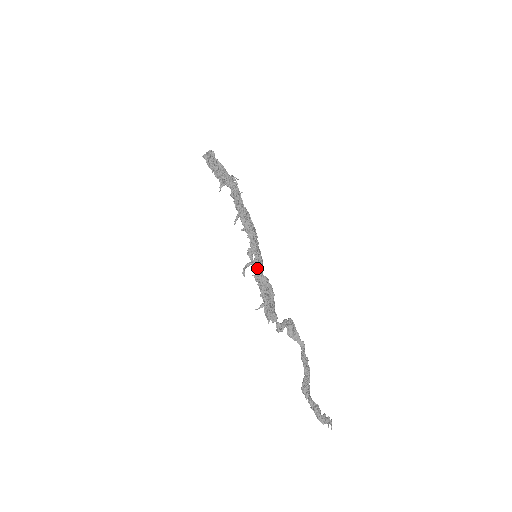
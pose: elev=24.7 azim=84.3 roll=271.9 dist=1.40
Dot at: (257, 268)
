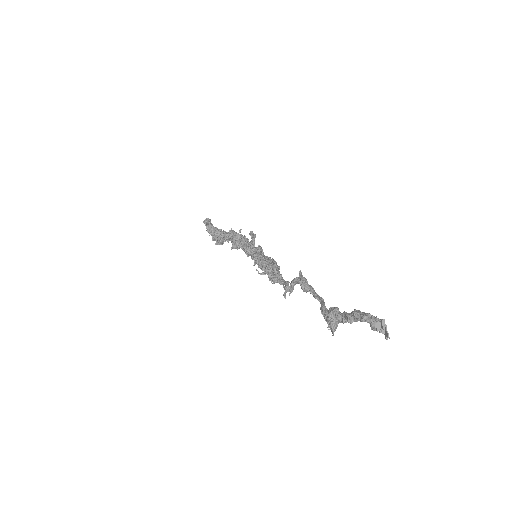
Dot at: occluded
